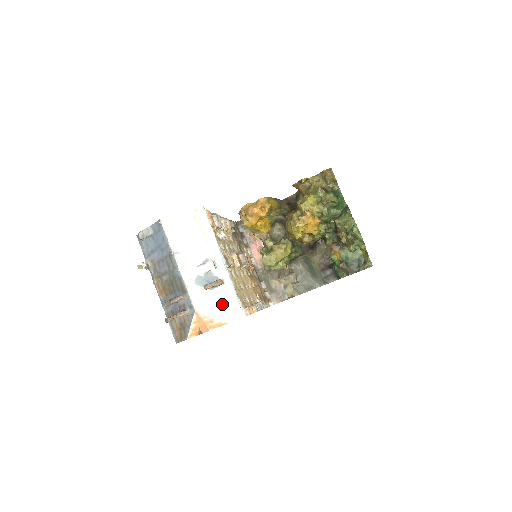
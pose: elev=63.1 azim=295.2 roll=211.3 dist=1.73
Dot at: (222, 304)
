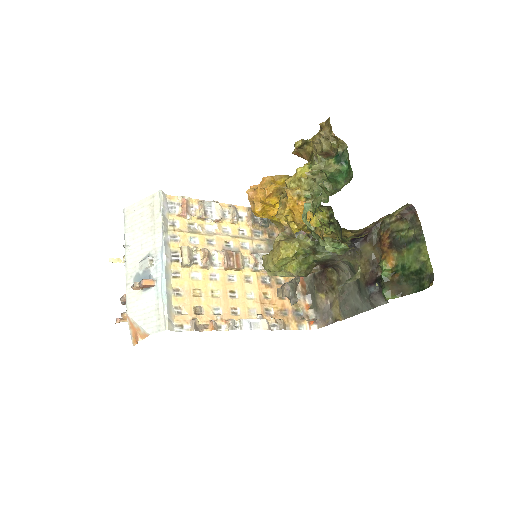
Dot at: (149, 310)
